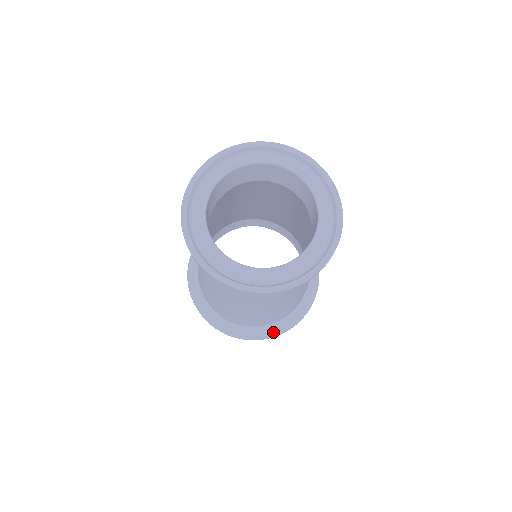
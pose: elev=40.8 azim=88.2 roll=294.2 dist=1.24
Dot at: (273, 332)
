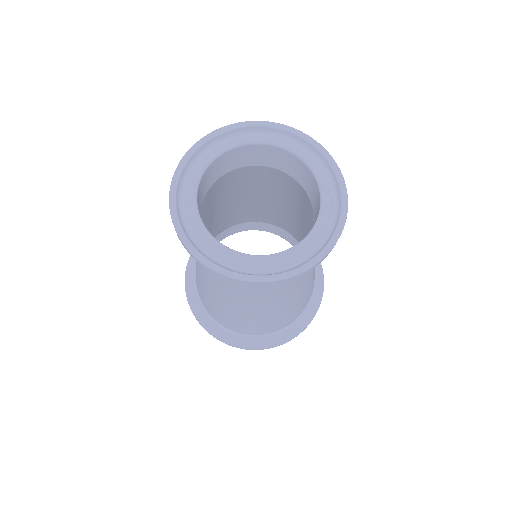
Dot at: (261, 344)
